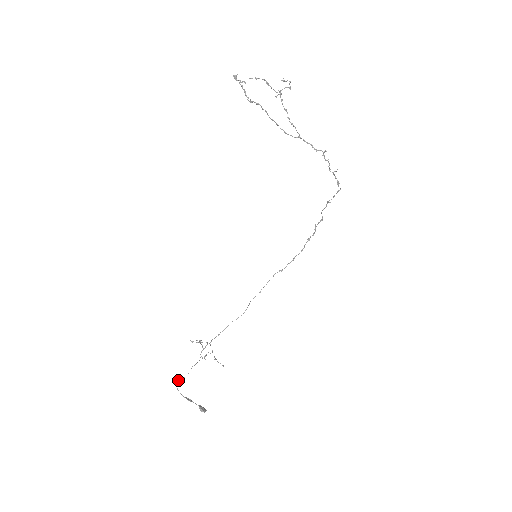
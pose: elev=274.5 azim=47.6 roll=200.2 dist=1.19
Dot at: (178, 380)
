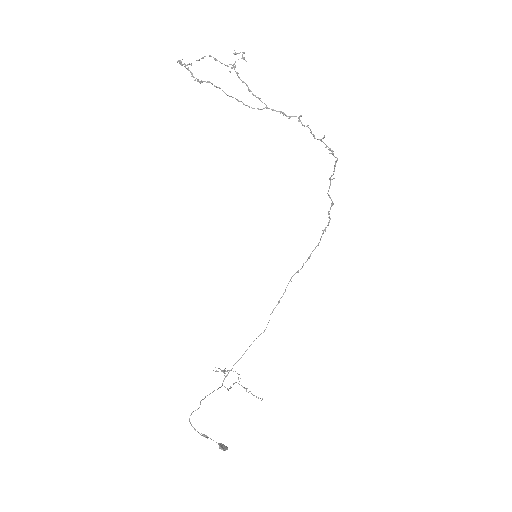
Dot at: (191, 413)
